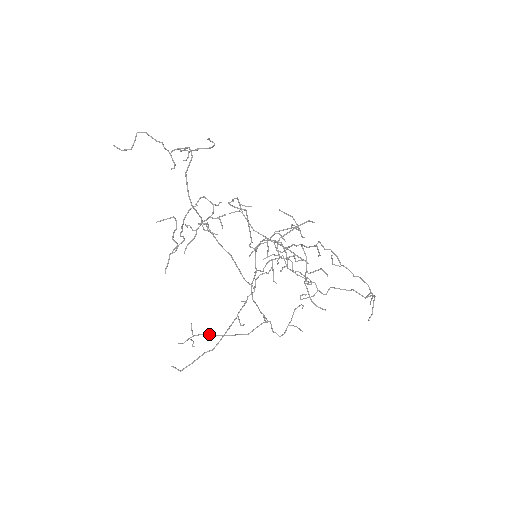
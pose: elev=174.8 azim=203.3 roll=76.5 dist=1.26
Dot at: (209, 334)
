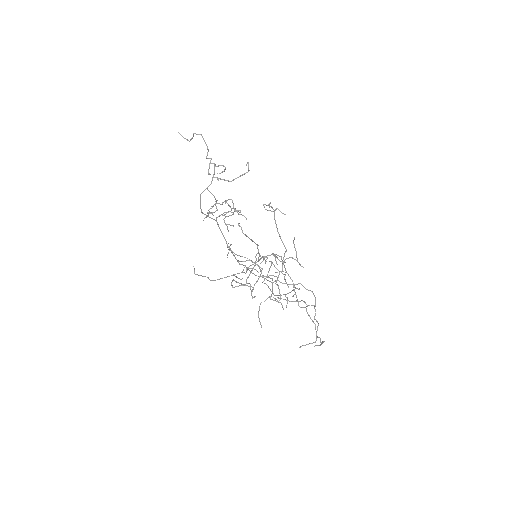
Dot at: (241, 256)
